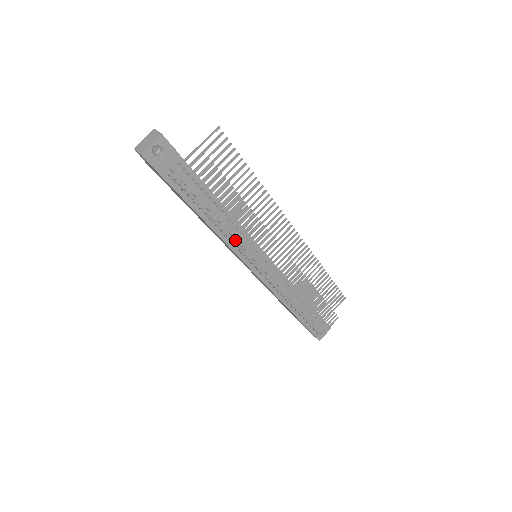
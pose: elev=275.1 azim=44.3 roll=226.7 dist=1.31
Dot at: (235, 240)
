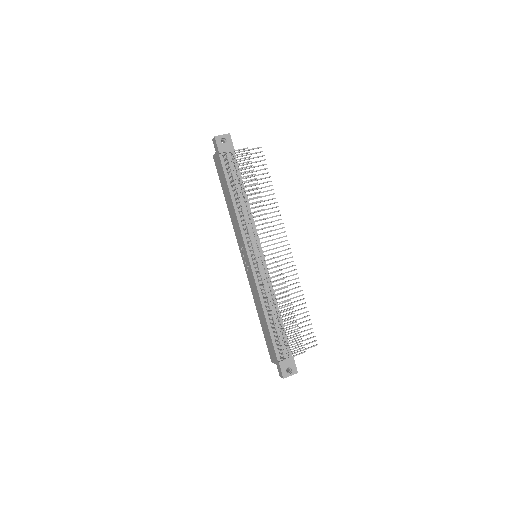
Dot at: occluded
